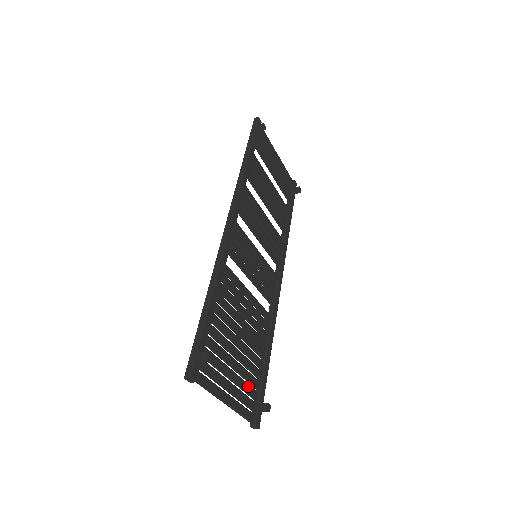
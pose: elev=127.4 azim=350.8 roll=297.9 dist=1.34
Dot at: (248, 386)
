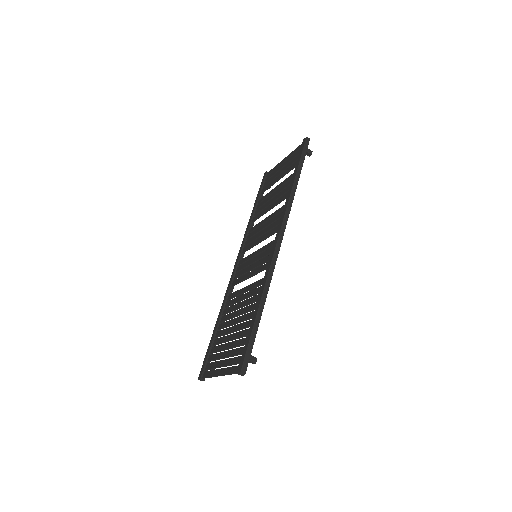
Dot at: (217, 355)
